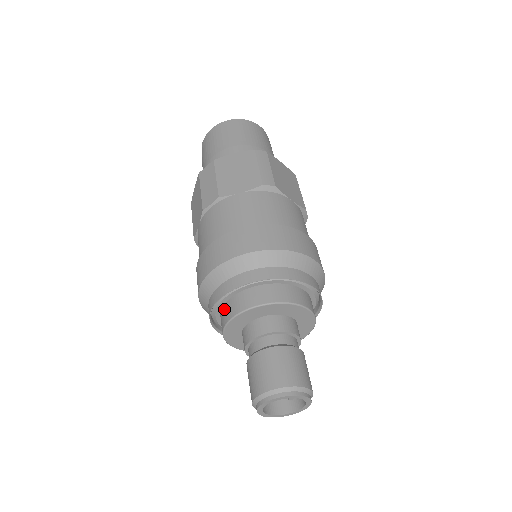
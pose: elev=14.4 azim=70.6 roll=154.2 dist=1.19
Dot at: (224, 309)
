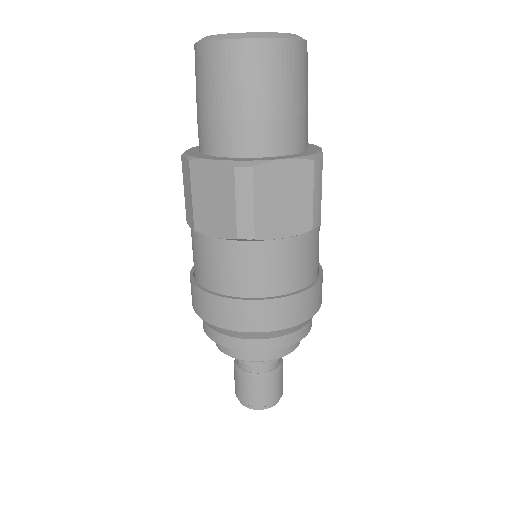
Dot at: occluded
